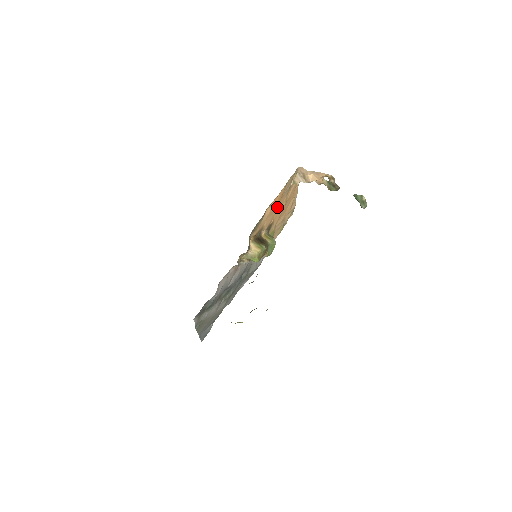
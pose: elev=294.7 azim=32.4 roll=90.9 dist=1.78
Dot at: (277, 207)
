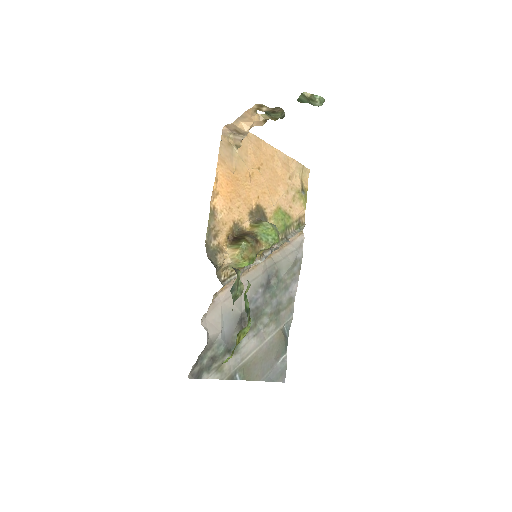
Dot at: (242, 187)
